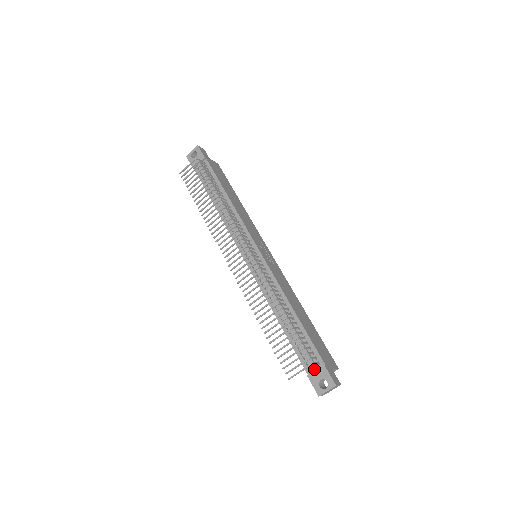
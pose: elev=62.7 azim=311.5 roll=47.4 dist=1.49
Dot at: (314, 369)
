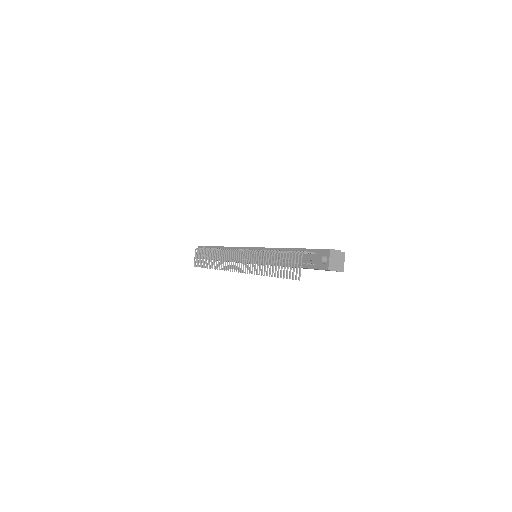
Dot at: (314, 259)
